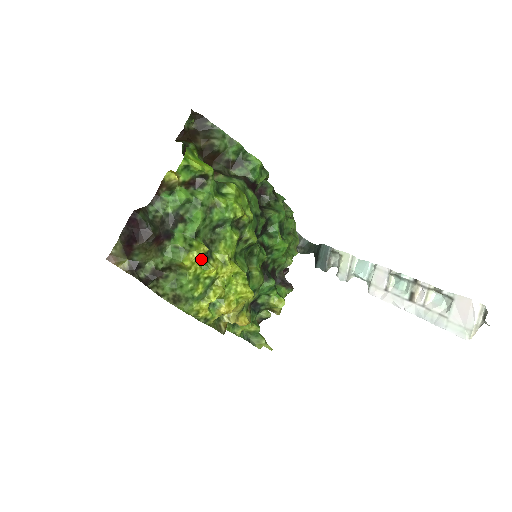
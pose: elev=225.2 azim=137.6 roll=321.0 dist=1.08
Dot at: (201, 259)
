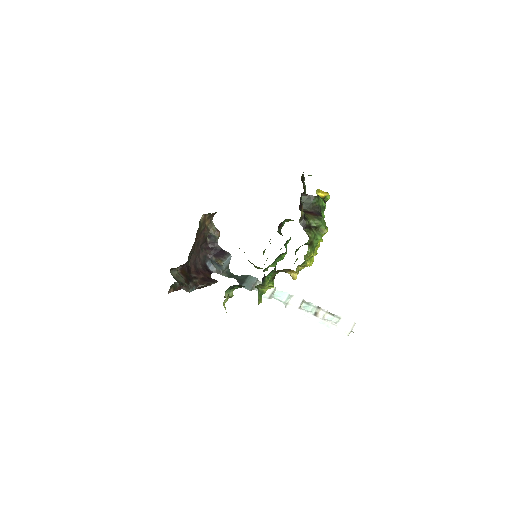
Dot at: occluded
